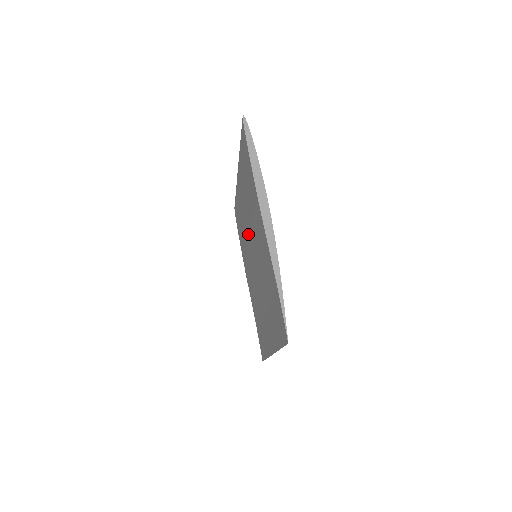
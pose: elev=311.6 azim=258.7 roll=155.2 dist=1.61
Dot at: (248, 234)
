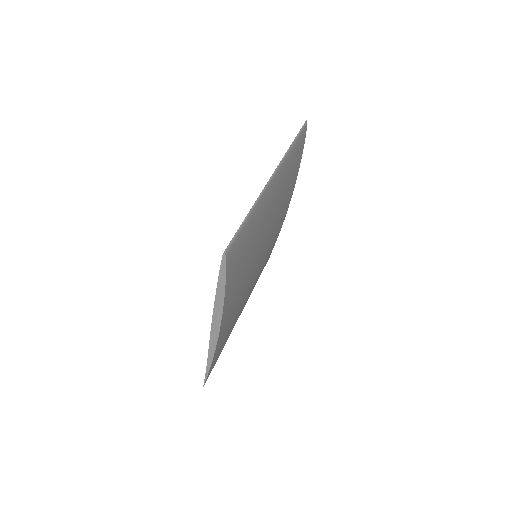
Dot at: occluded
